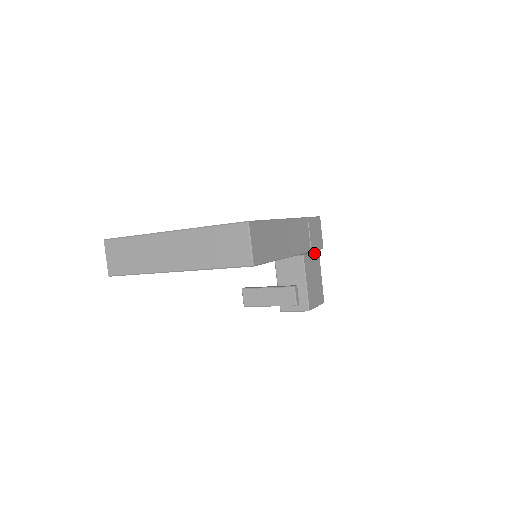
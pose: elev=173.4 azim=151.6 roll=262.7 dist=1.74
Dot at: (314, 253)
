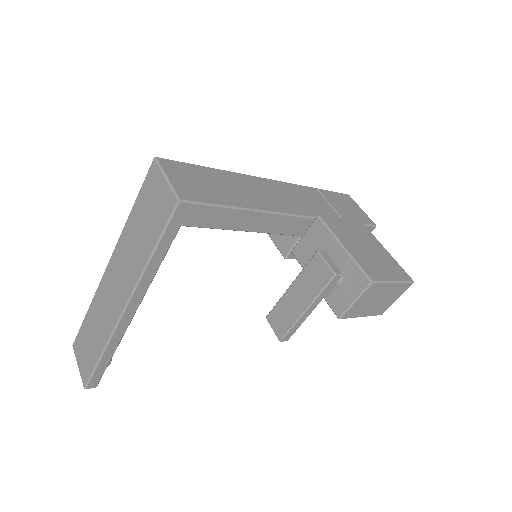
Dot at: (348, 220)
